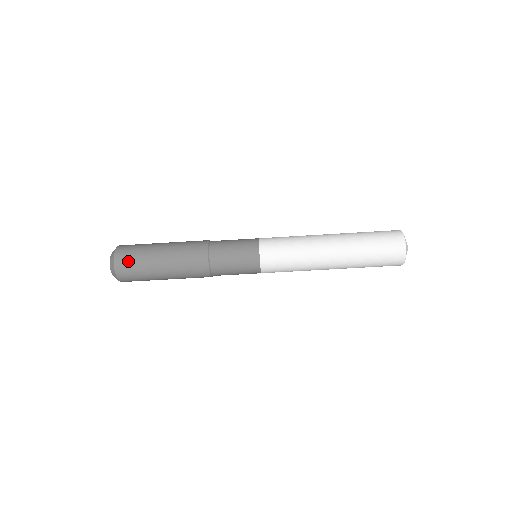
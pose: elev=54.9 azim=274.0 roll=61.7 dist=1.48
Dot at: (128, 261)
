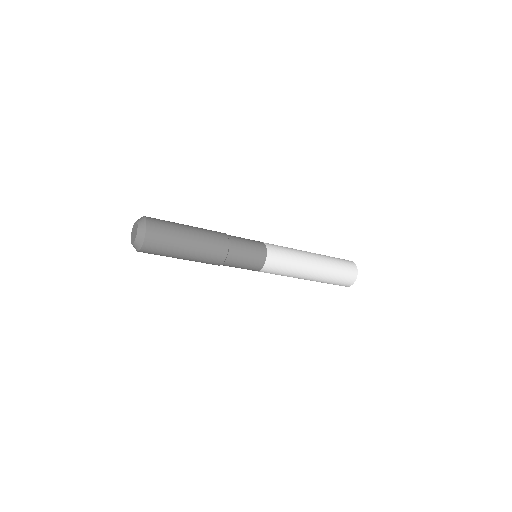
Dot at: occluded
